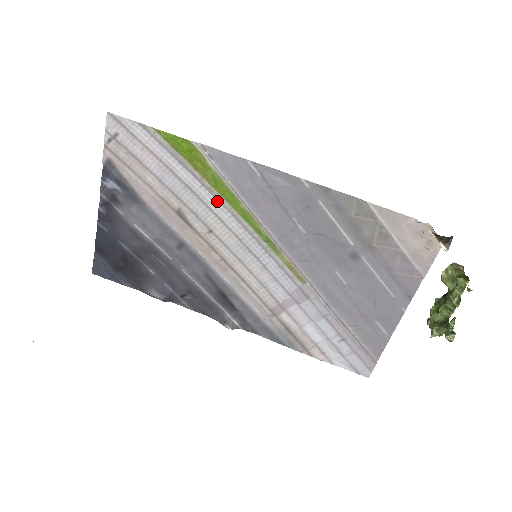
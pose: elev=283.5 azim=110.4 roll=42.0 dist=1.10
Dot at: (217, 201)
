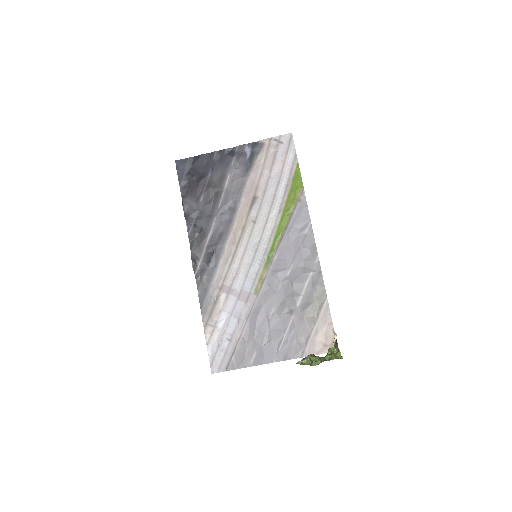
Dot at: (276, 217)
